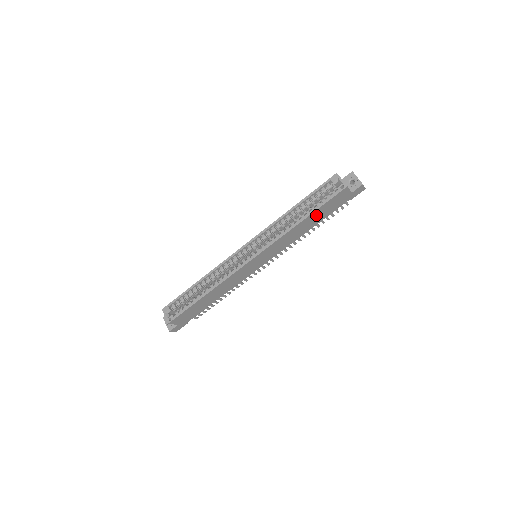
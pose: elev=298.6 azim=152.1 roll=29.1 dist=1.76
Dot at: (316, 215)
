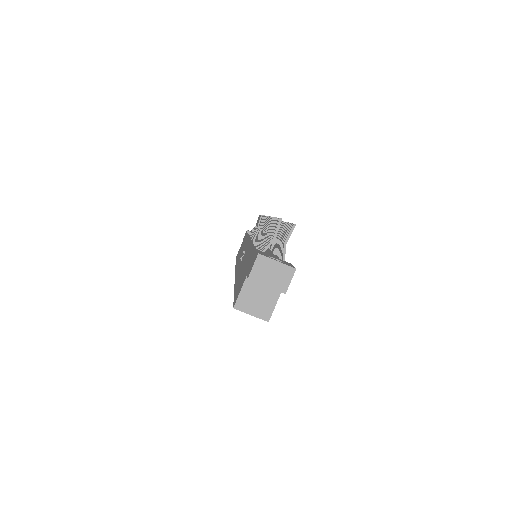
Dot at: occluded
